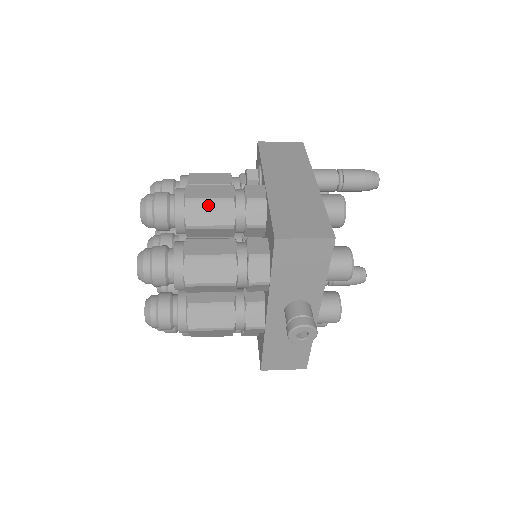
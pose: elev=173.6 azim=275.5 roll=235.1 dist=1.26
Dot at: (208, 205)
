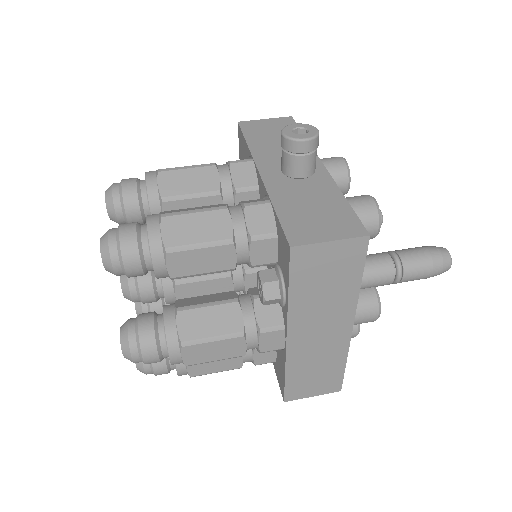
Dot at: (213, 360)
